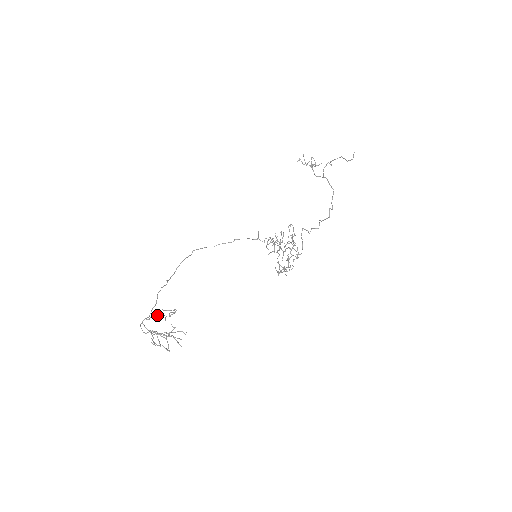
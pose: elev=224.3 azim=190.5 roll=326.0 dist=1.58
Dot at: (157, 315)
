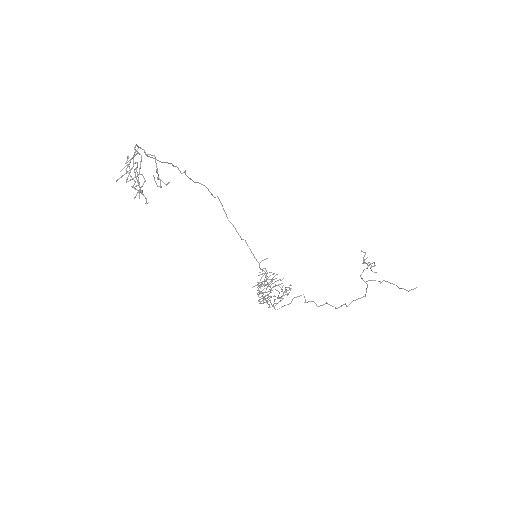
Dot at: occluded
